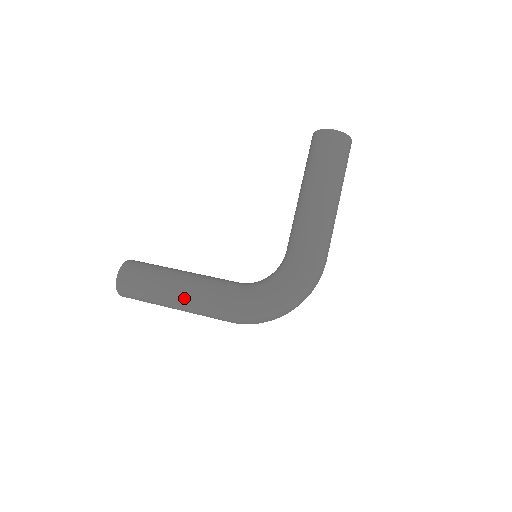
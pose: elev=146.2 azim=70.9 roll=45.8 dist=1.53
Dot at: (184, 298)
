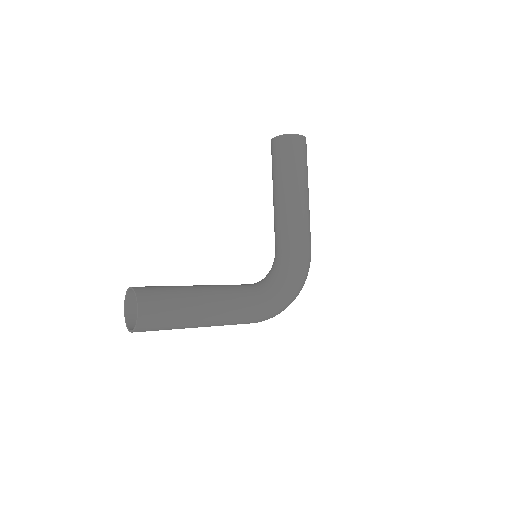
Dot at: (219, 314)
